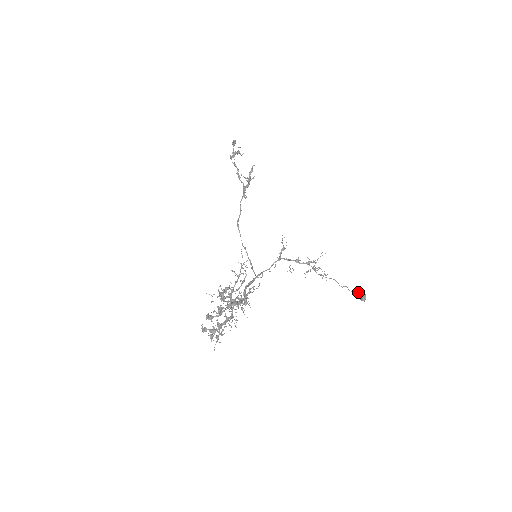
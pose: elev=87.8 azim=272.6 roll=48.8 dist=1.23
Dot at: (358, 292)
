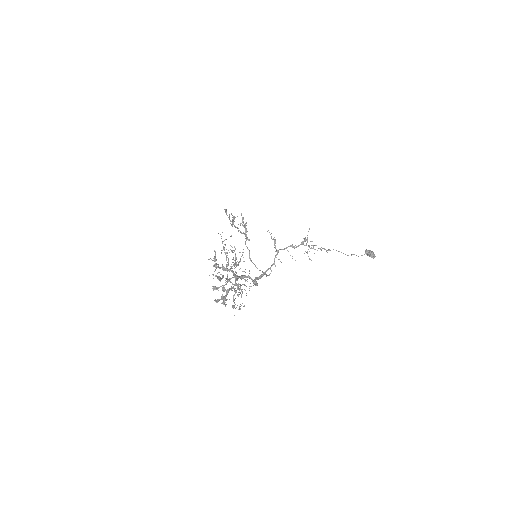
Dot at: (365, 252)
